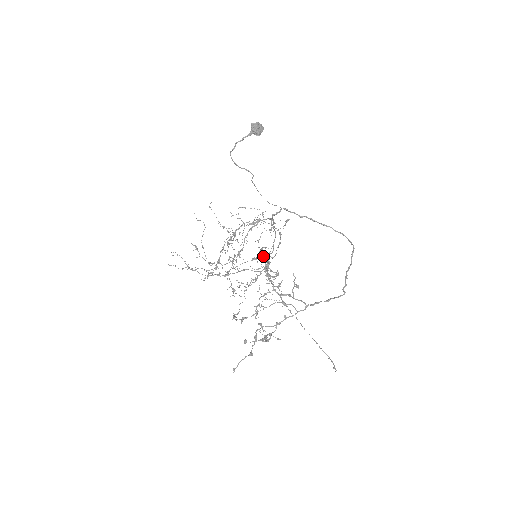
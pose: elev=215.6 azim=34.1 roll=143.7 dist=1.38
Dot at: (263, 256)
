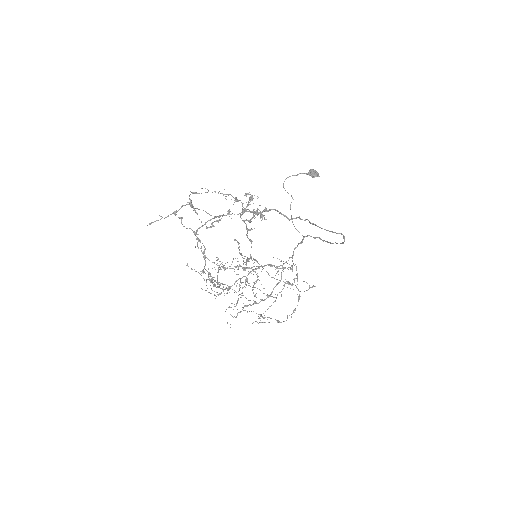
Dot at: occluded
